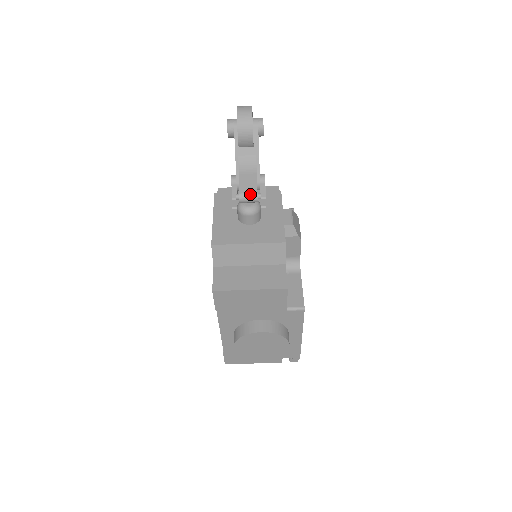
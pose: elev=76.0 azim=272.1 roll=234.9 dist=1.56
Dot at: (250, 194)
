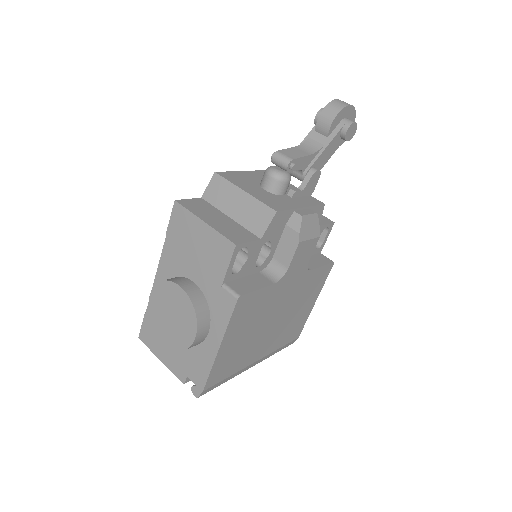
Dot at: (286, 156)
